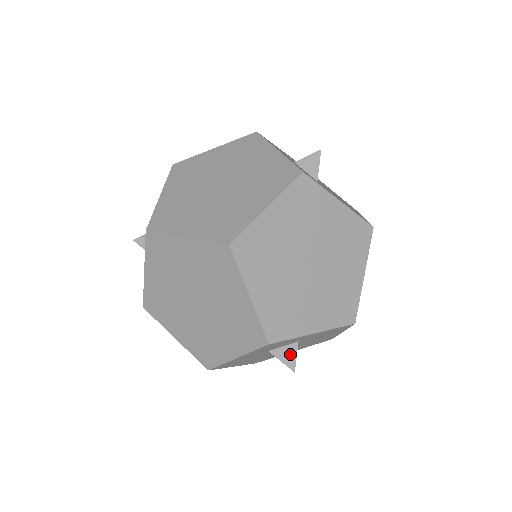
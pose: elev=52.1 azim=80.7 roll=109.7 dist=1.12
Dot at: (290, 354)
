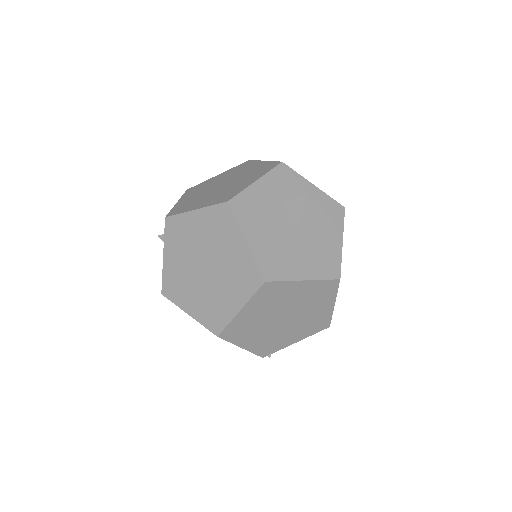
Dot at: occluded
